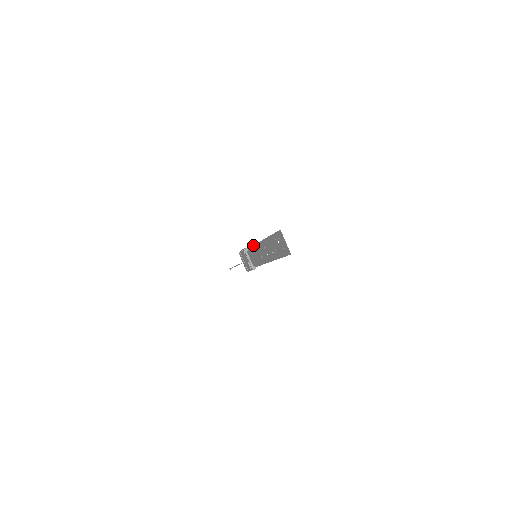
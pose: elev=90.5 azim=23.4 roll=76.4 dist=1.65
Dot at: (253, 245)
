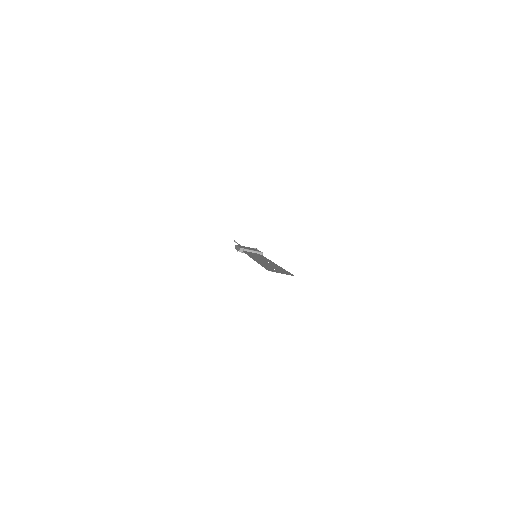
Dot at: occluded
